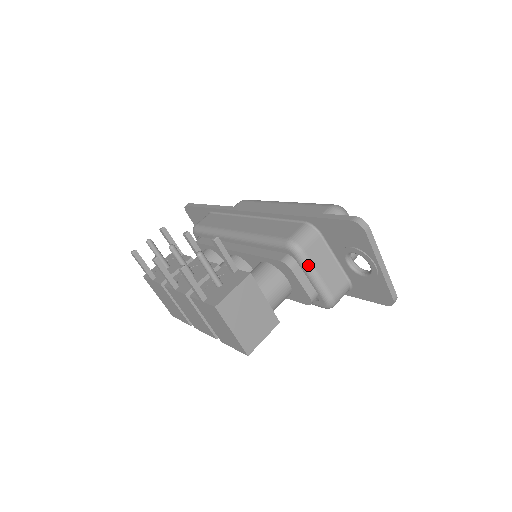
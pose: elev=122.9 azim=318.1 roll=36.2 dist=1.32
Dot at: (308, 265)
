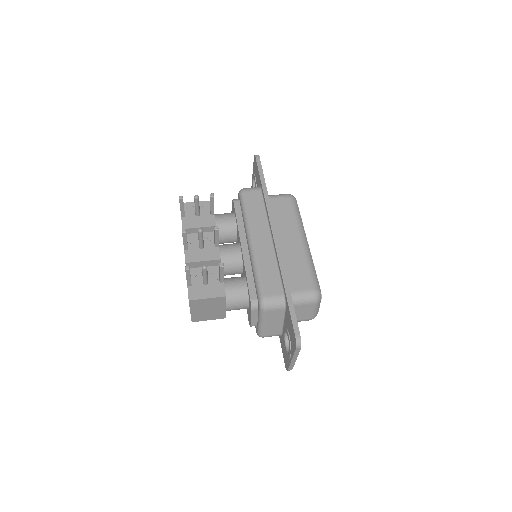
Dot at: (262, 317)
